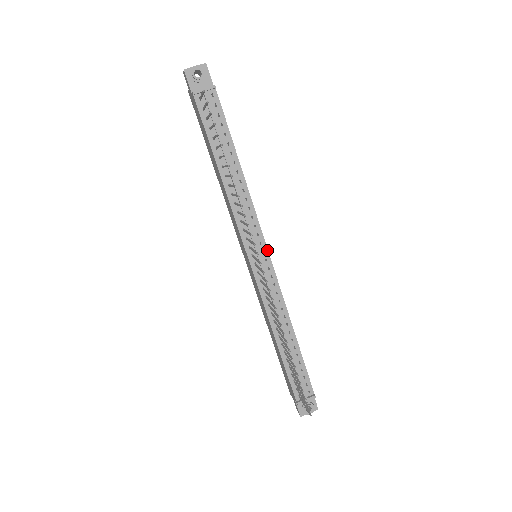
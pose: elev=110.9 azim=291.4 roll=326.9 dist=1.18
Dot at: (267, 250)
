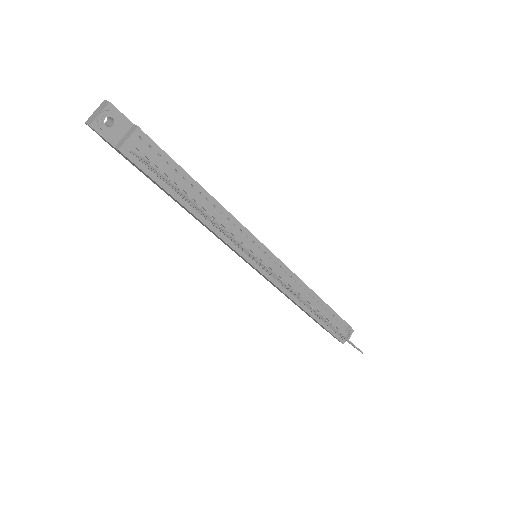
Dot at: (267, 249)
